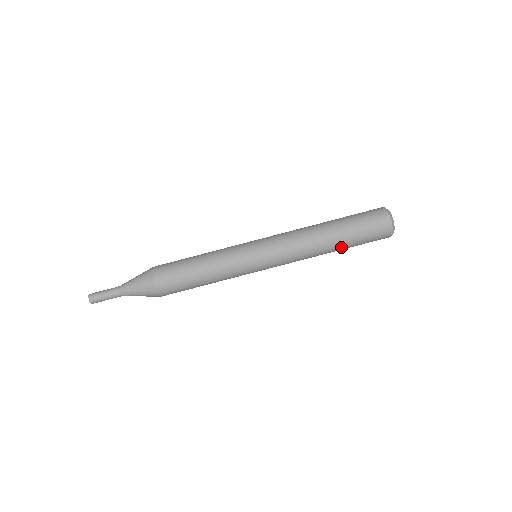
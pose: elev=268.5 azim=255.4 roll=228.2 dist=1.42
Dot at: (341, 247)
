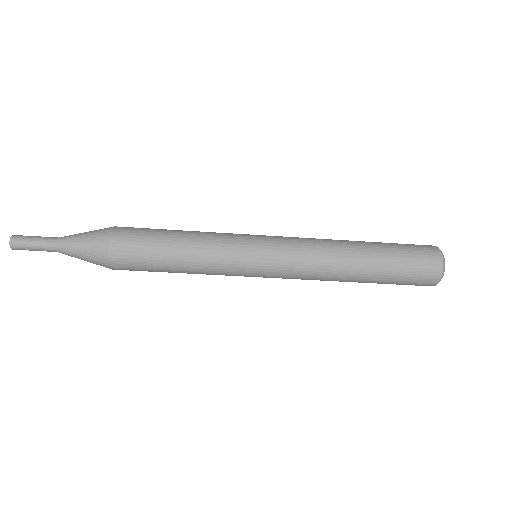
Dot at: occluded
